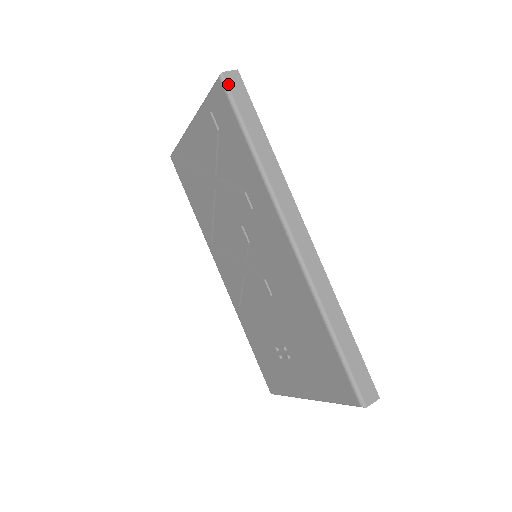
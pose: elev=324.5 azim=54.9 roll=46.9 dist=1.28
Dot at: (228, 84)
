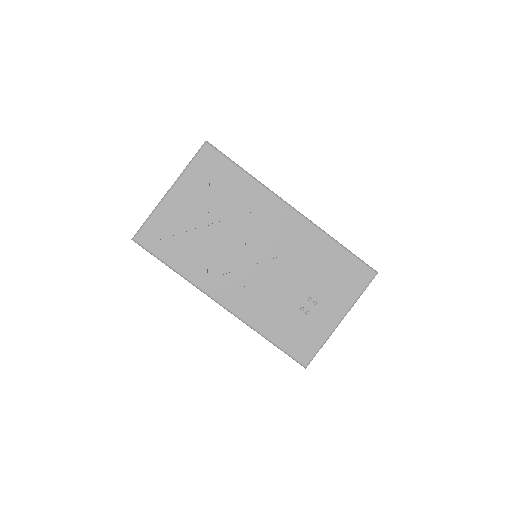
Dot at: occluded
